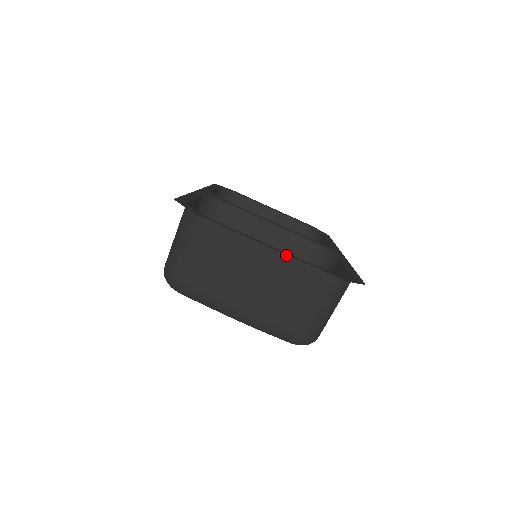
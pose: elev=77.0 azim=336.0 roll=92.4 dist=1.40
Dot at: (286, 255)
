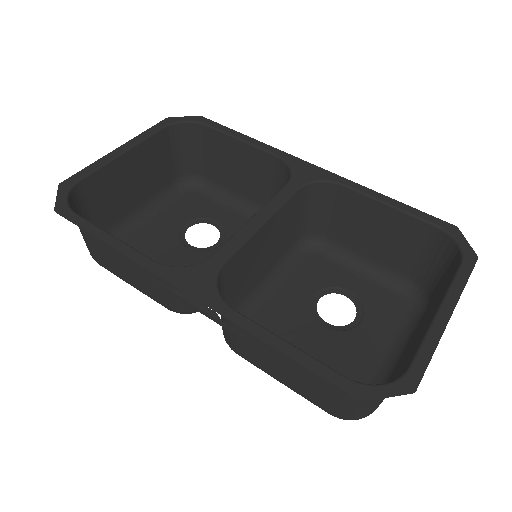
Dot at: (443, 298)
